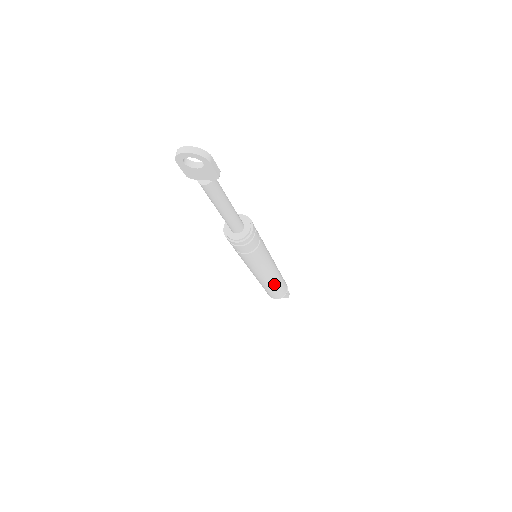
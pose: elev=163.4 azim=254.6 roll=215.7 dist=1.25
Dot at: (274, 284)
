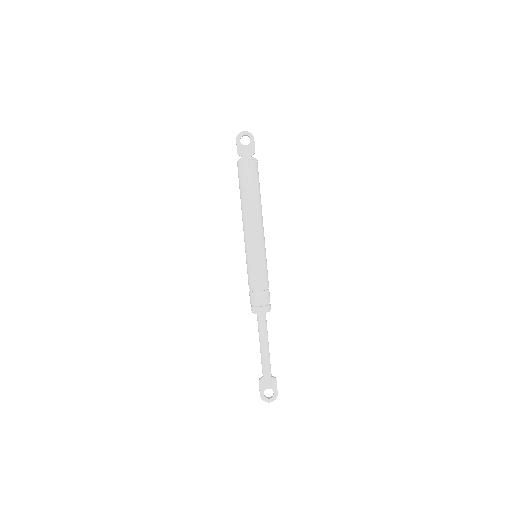
Dot at: occluded
